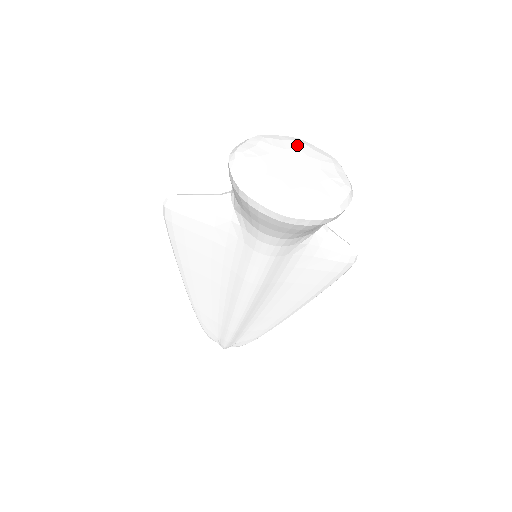
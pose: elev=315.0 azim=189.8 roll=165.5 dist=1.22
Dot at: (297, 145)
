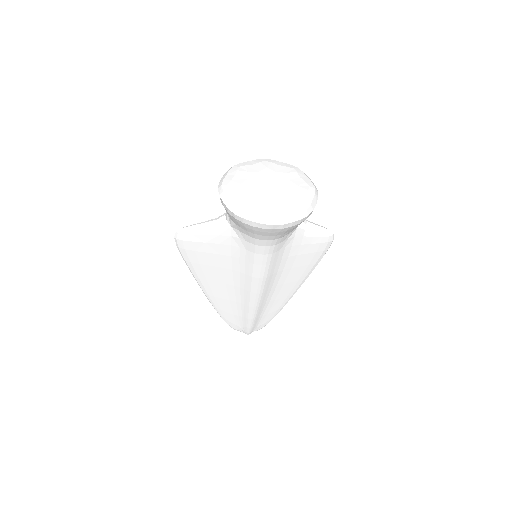
Dot at: (265, 165)
